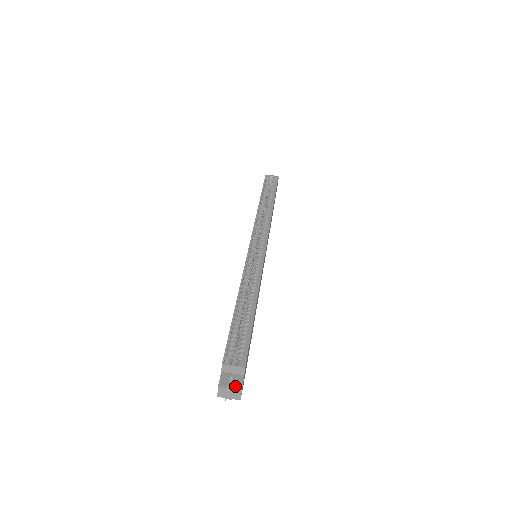
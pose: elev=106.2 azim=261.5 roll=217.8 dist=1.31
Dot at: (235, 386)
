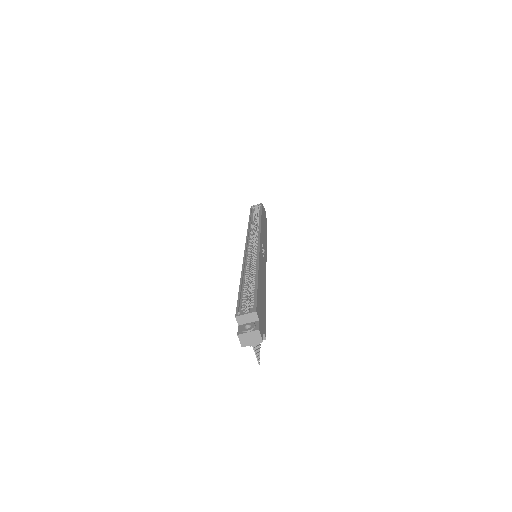
Dot at: (252, 328)
